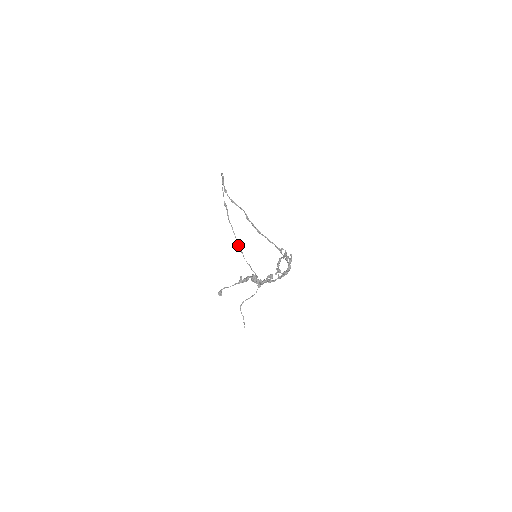
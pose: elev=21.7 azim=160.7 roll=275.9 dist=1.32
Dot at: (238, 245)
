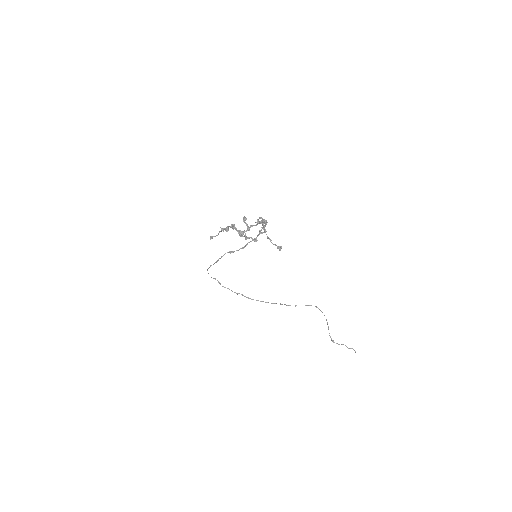
Dot at: occluded
